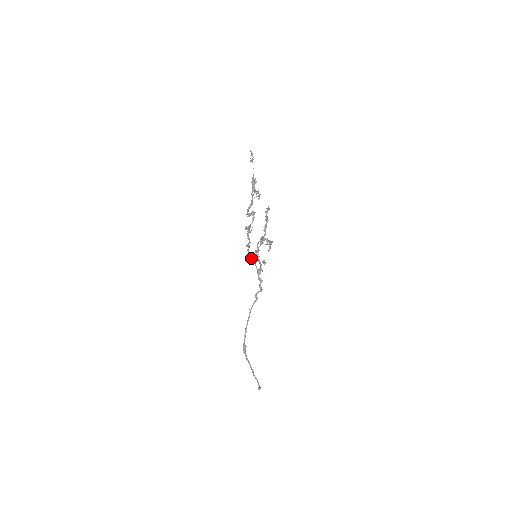
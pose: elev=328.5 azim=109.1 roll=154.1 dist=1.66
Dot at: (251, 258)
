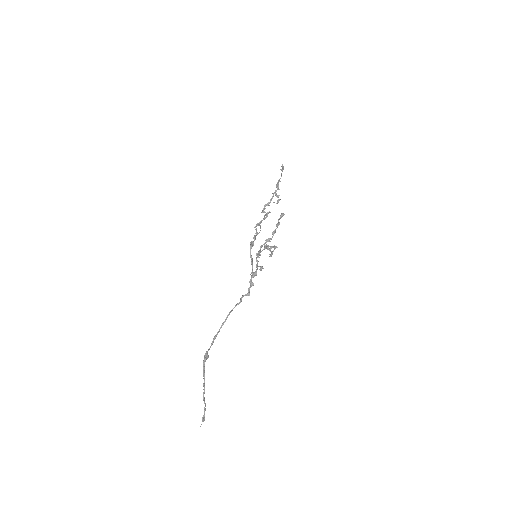
Dot at: (250, 256)
